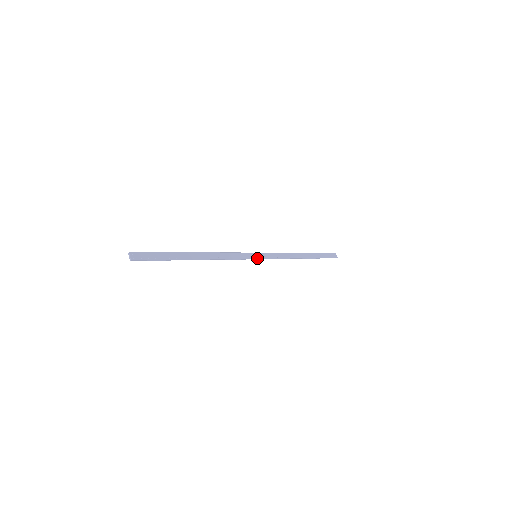
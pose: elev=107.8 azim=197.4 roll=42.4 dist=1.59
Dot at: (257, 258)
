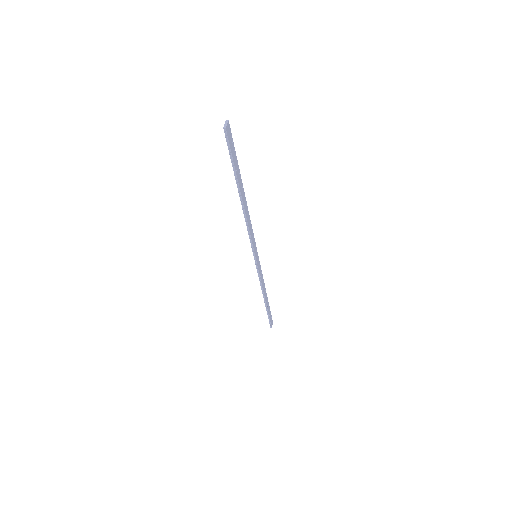
Dot at: (256, 258)
